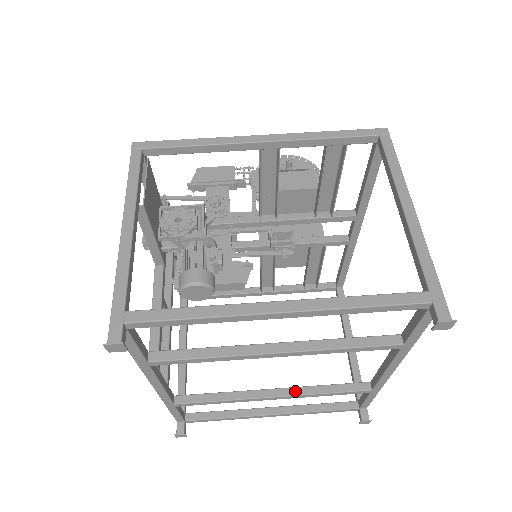
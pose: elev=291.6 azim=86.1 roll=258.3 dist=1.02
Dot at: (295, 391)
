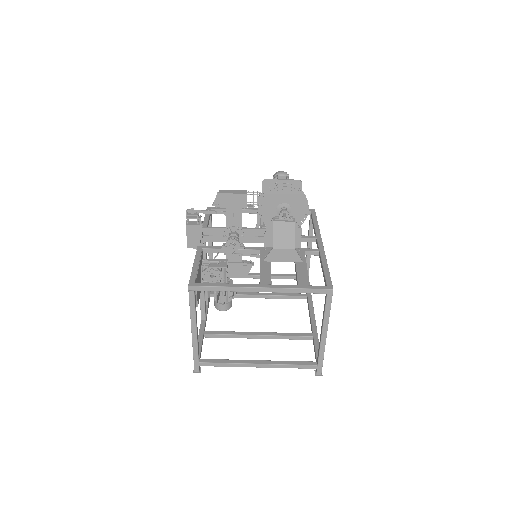
Dot at: (269, 297)
